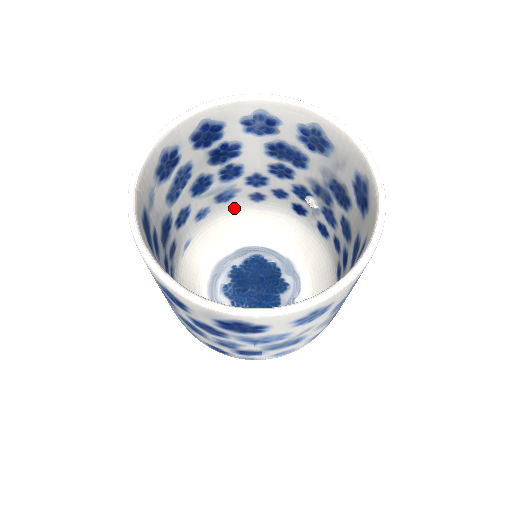
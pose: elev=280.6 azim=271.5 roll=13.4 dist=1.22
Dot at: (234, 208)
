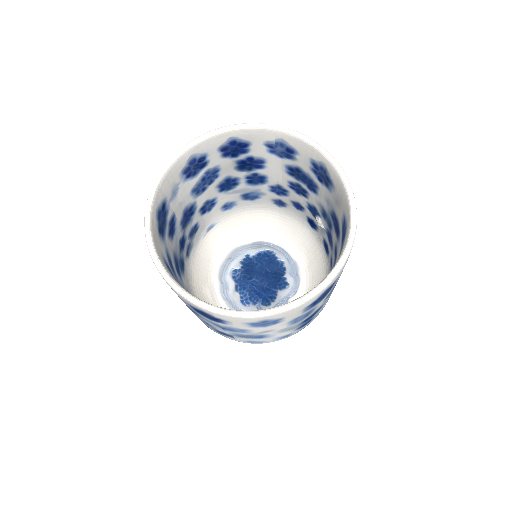
Dot at: (259, 206)
